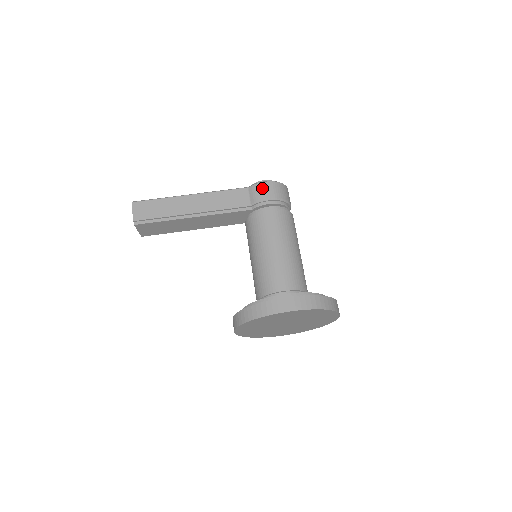
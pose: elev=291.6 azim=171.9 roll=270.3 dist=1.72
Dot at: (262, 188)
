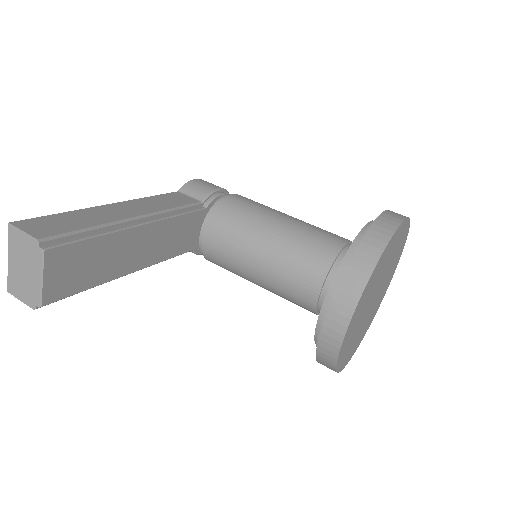
Dot at: (200, 183)
